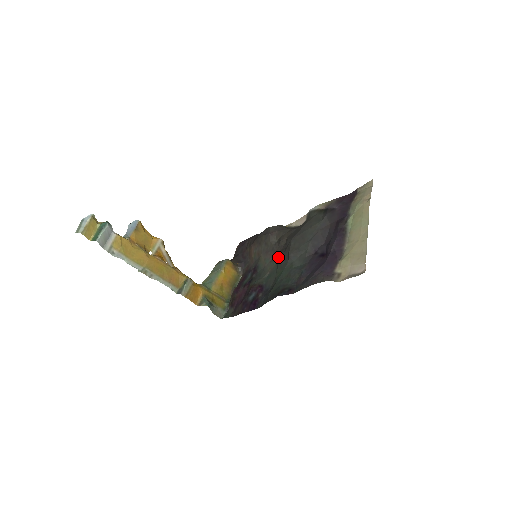
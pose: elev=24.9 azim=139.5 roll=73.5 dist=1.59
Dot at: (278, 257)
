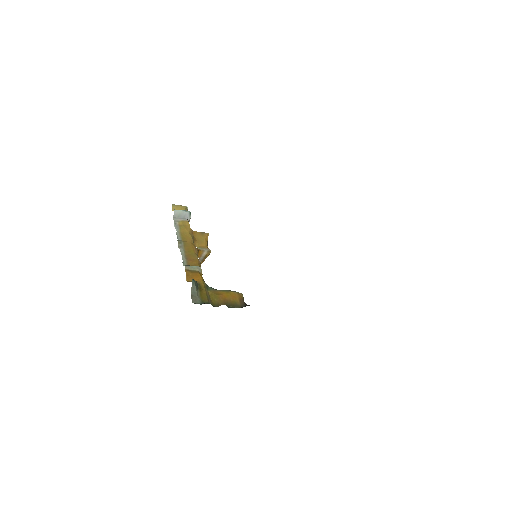
Dot at: occluded
